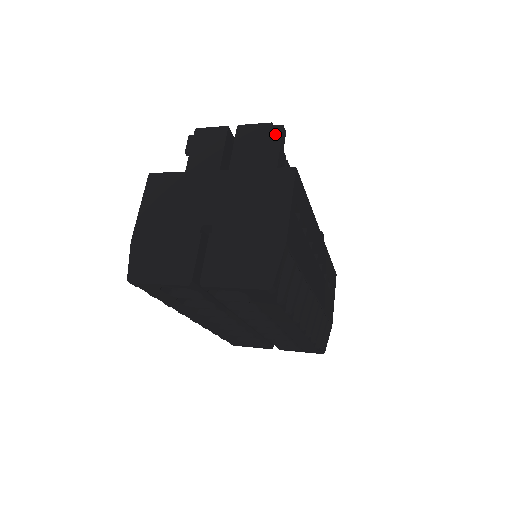
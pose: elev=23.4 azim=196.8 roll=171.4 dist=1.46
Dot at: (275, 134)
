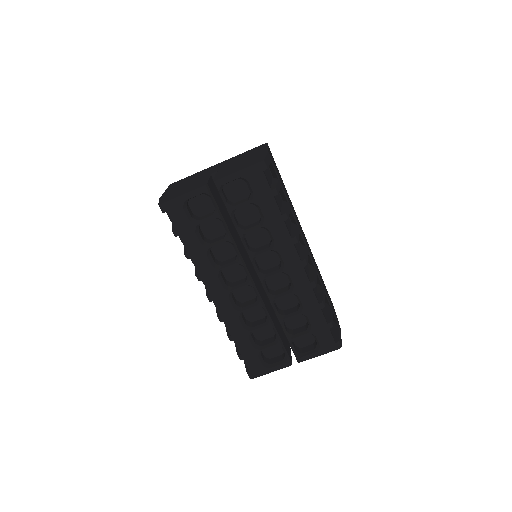
Dot at: occluded
